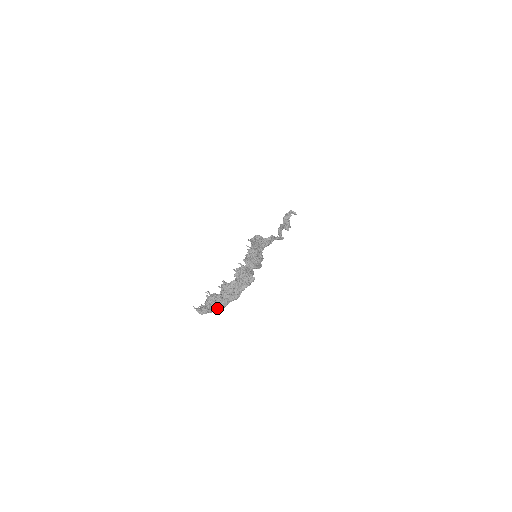
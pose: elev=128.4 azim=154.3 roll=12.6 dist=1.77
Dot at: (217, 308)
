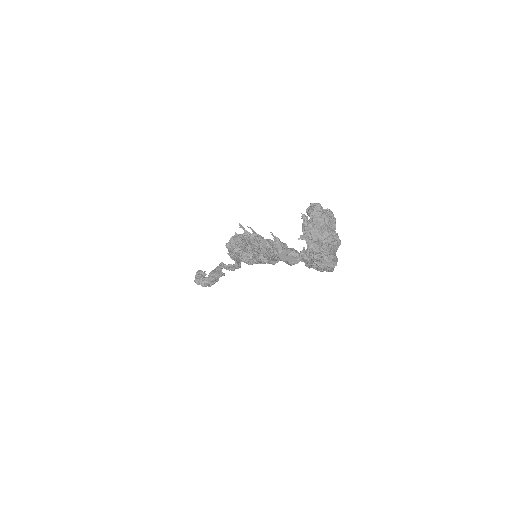
Dot at: occluded
